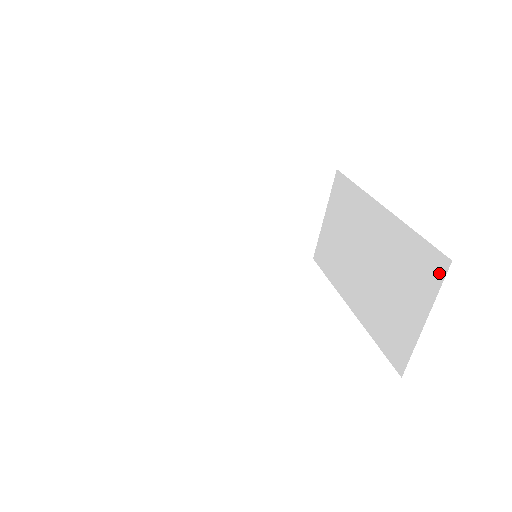
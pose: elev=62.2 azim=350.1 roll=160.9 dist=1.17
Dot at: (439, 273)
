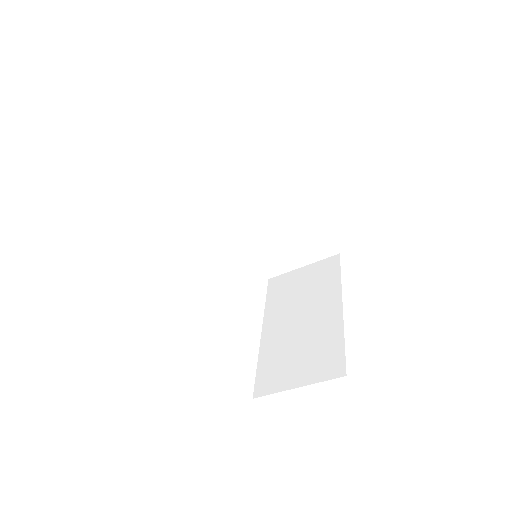
Dot at: (333, 373)
